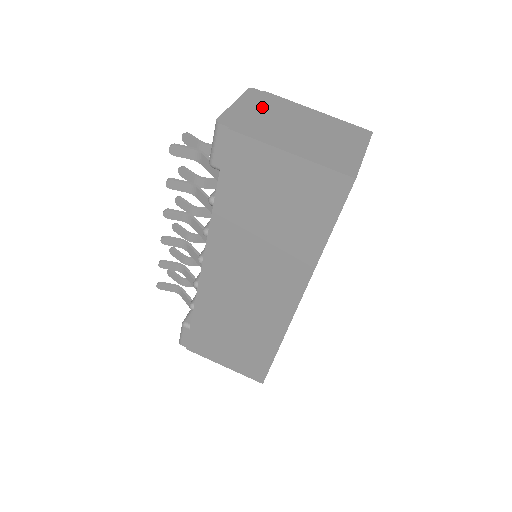
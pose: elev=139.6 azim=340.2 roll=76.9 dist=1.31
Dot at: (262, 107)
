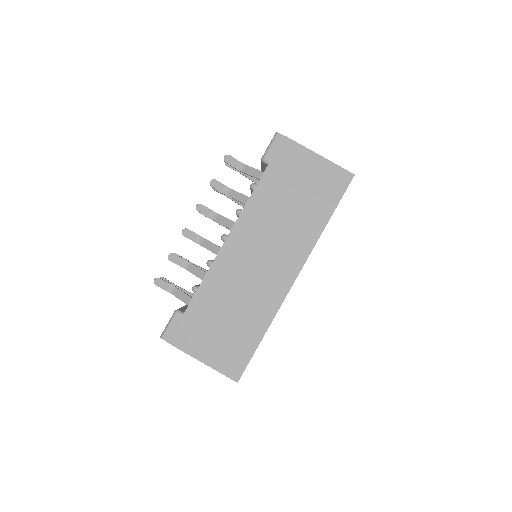
Dot at: occluded
